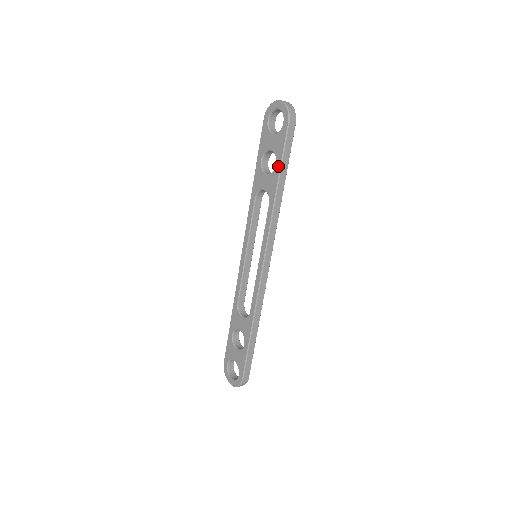
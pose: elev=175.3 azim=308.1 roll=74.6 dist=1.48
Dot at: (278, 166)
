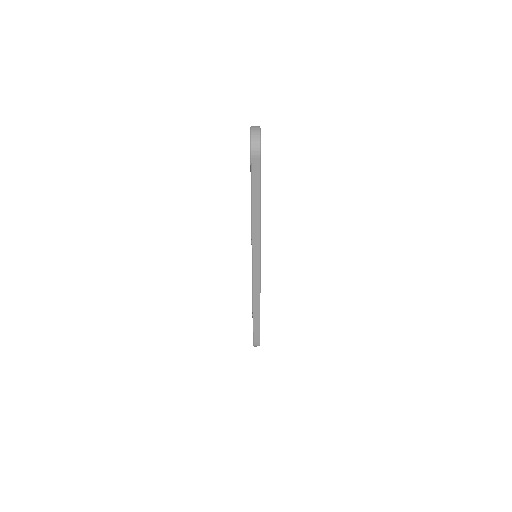
Dot at: (251, 192)
